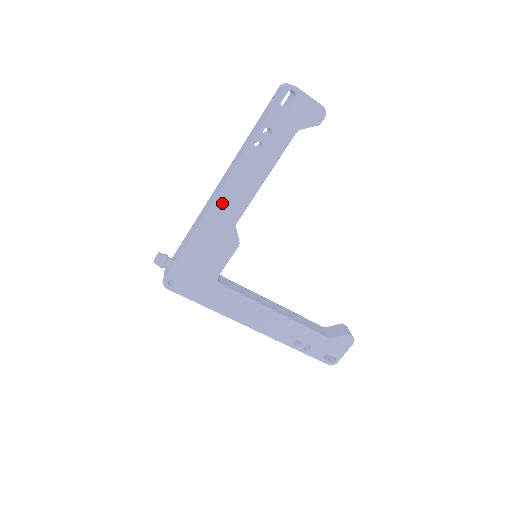
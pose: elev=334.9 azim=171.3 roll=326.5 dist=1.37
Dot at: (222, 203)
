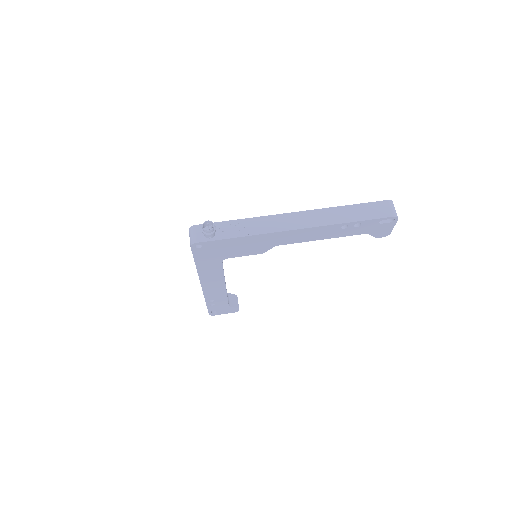
Dot at: (288, 234)
